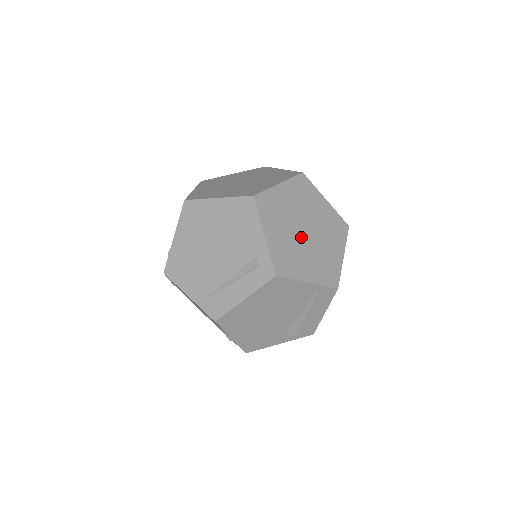
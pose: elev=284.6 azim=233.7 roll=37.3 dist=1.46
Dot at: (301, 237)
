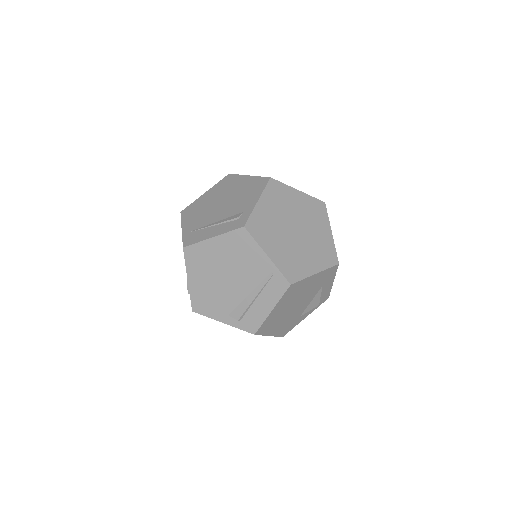
Dot at: (288, 229)
